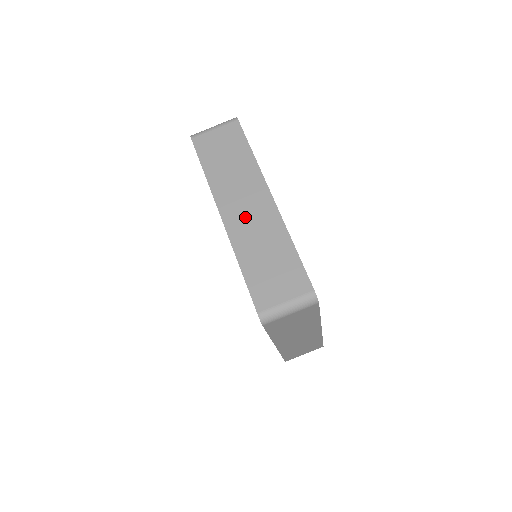
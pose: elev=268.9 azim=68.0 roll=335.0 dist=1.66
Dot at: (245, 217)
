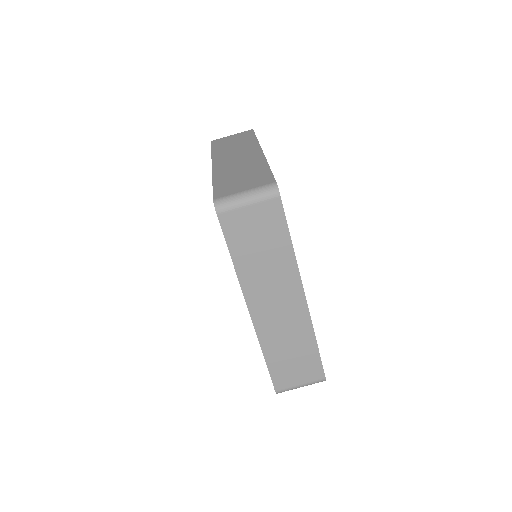
Dot at: (233, 161)
